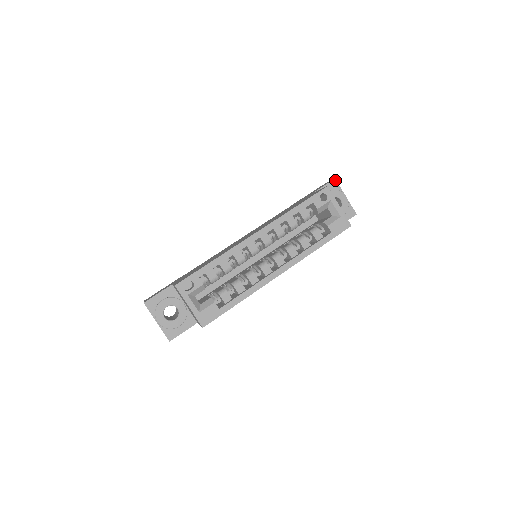
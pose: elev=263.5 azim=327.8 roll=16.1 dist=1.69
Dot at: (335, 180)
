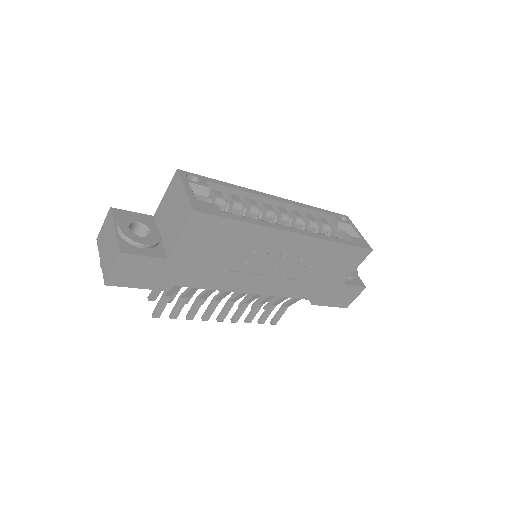
Dot at: occluded
